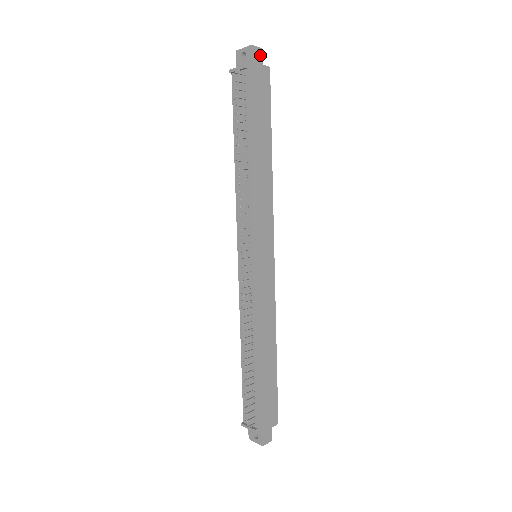
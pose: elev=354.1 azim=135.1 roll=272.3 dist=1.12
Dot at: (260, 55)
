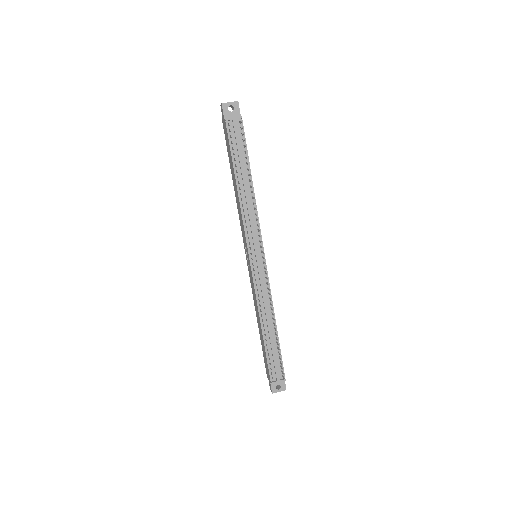
Dot at: occluded
